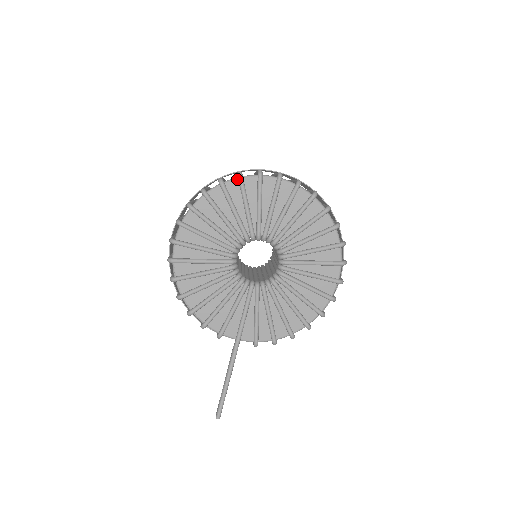
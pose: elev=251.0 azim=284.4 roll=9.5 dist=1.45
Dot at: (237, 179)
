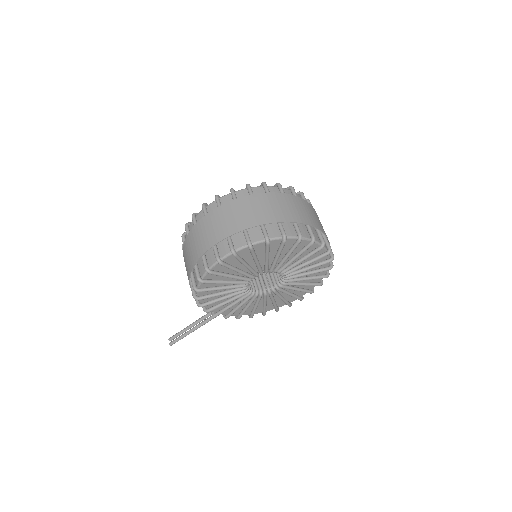
Dot at: (296, 239)
